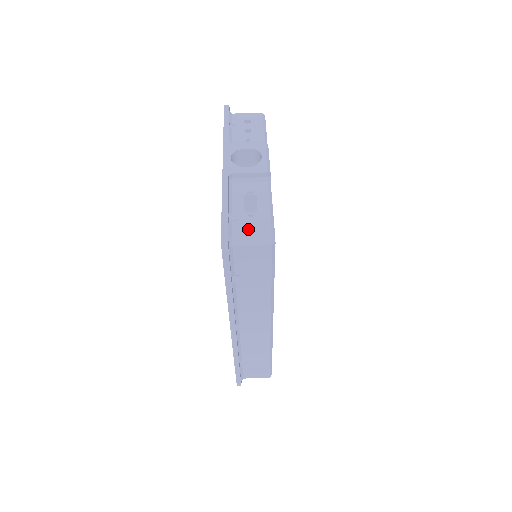
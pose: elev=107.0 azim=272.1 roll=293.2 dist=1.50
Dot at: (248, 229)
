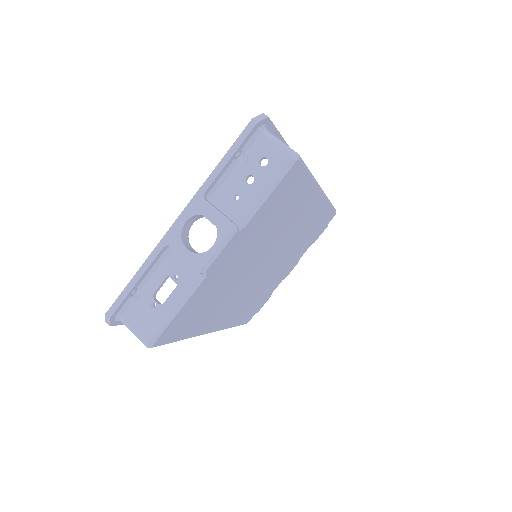
Dot at: (138, 319)
